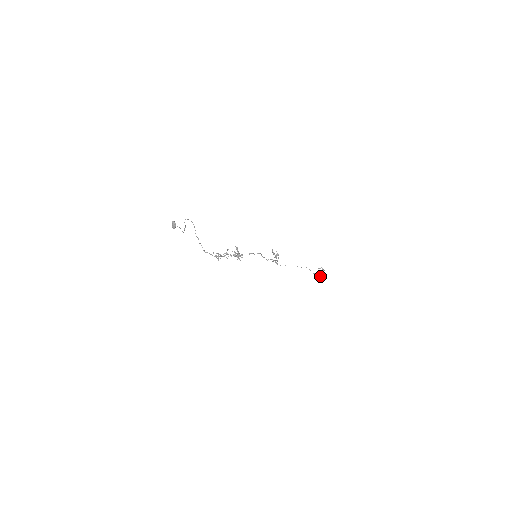
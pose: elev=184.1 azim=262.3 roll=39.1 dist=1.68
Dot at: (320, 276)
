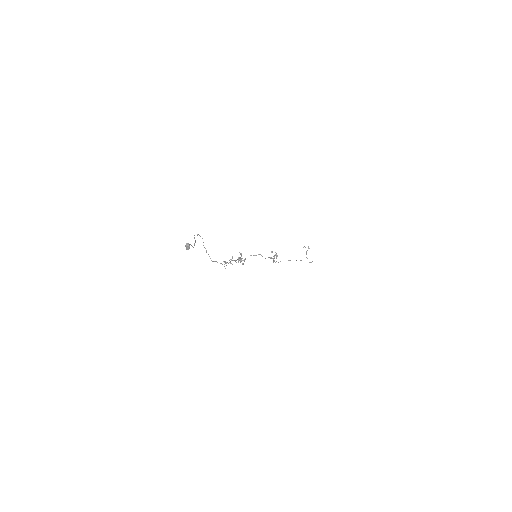
Dot at: occluded
